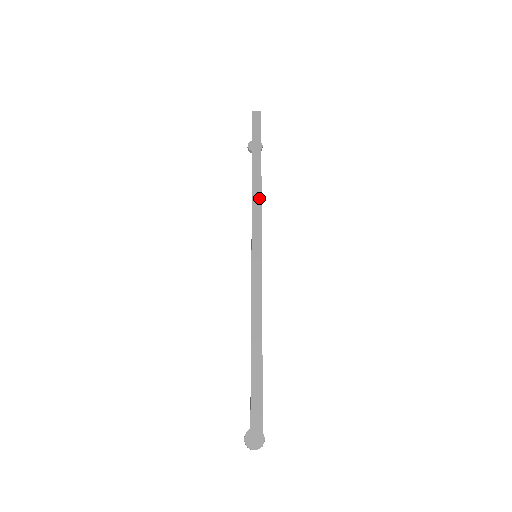
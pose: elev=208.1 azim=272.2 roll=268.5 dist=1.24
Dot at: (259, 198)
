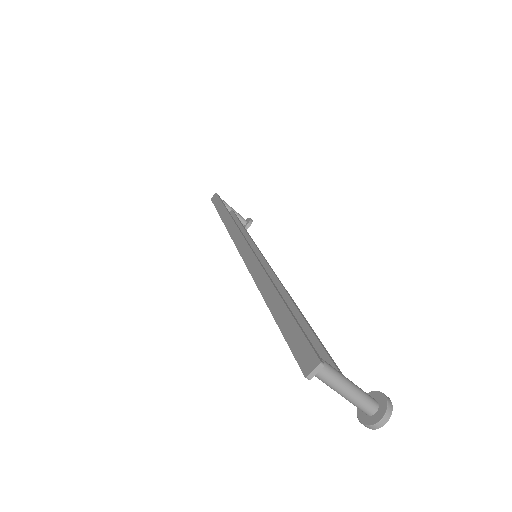
Dot at: (231, 221)
